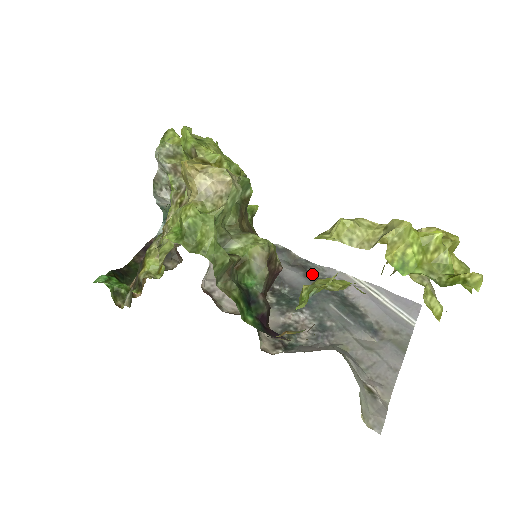
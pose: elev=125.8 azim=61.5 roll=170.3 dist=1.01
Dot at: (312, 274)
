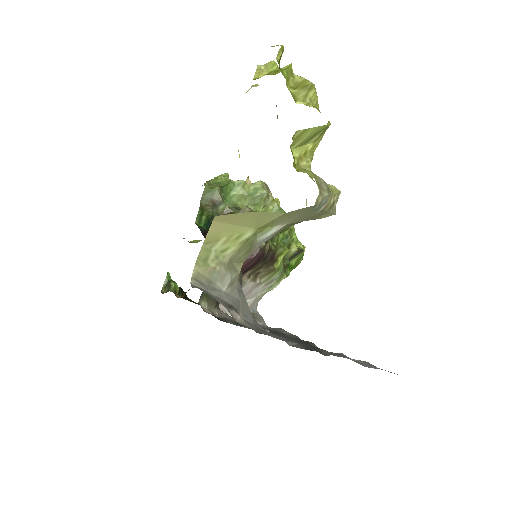
Dot at: occluded
